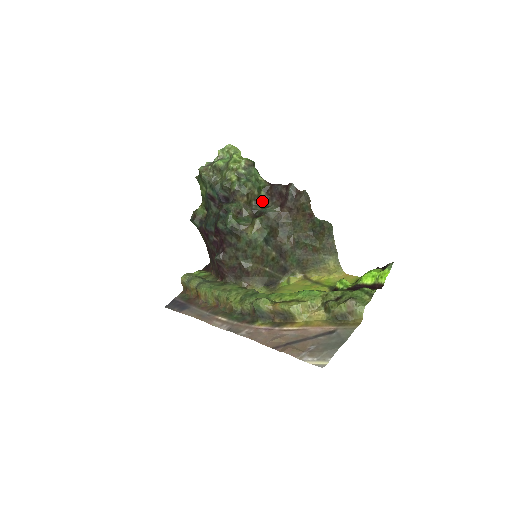
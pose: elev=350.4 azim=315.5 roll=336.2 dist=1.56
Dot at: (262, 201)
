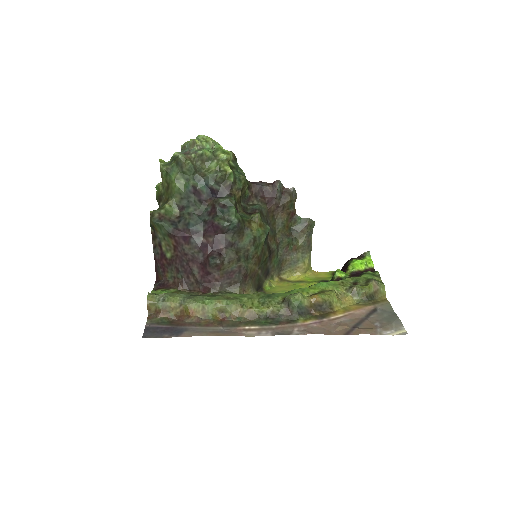
Dot at: (247, 199)
